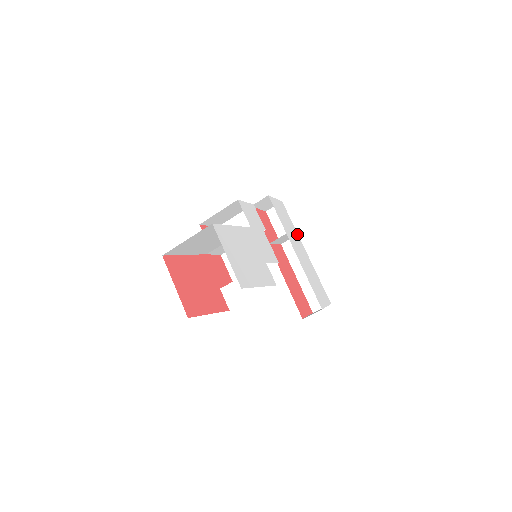
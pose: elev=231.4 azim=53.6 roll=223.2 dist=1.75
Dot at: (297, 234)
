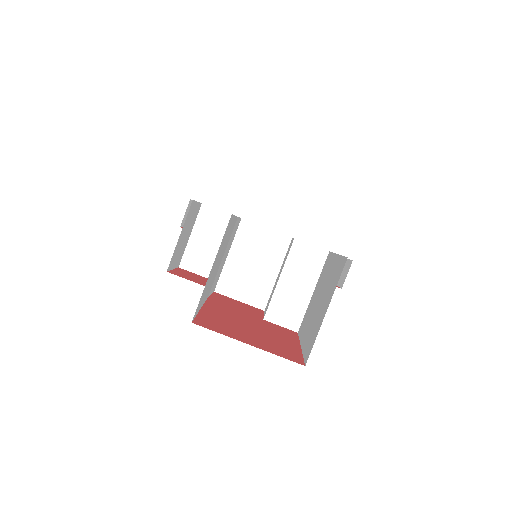
Dot at: occluded
